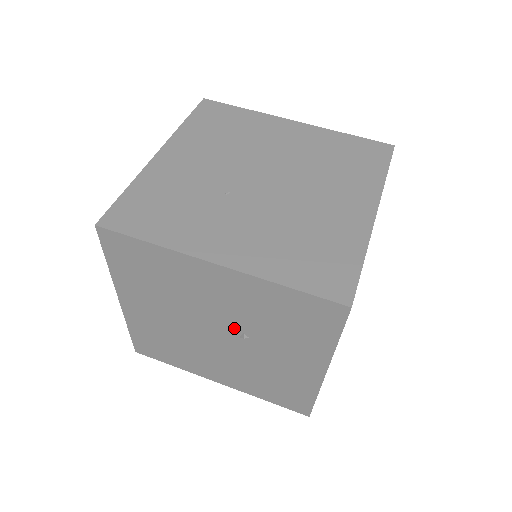
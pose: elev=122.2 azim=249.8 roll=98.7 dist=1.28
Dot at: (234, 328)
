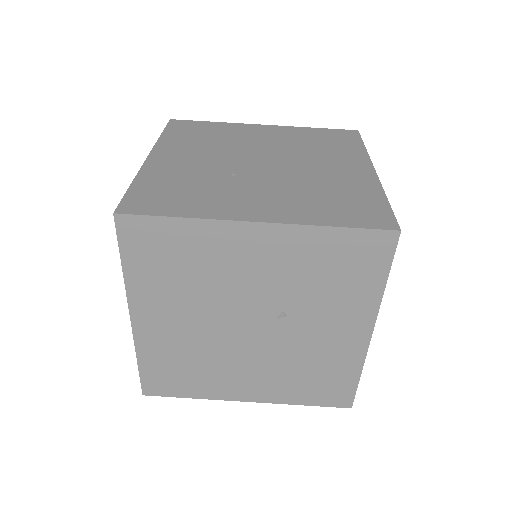
Dot at: (271, 308)
